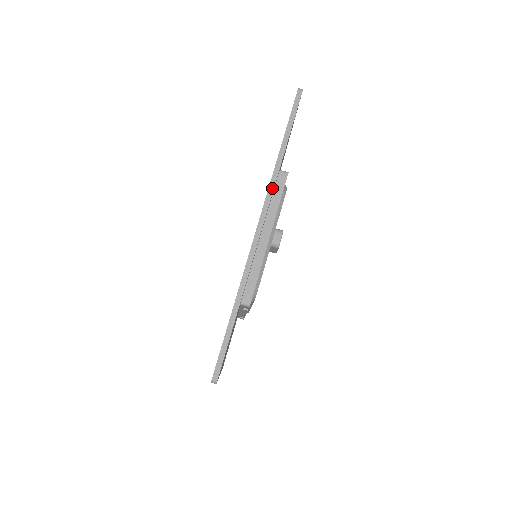
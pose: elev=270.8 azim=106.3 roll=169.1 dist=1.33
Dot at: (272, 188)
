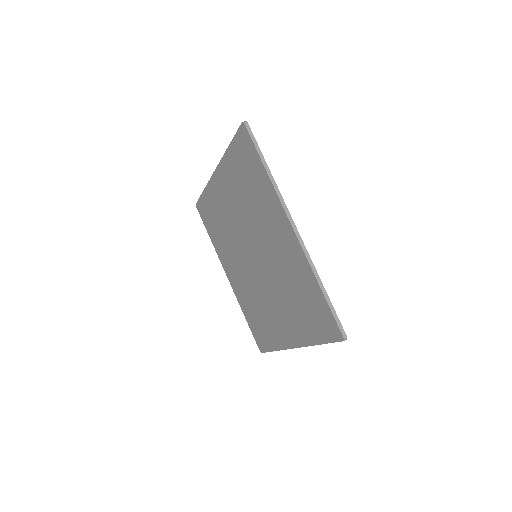
Dot at: (282, 199)
